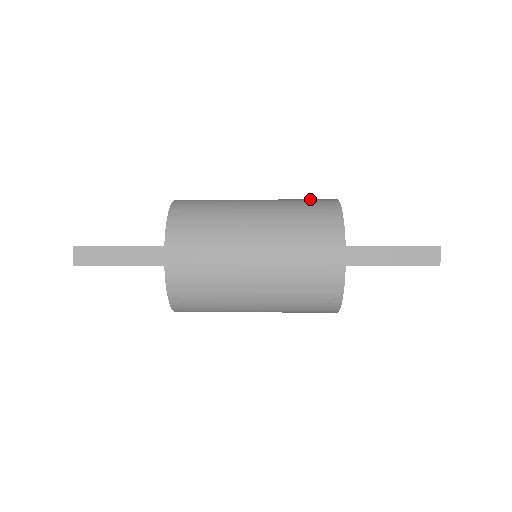
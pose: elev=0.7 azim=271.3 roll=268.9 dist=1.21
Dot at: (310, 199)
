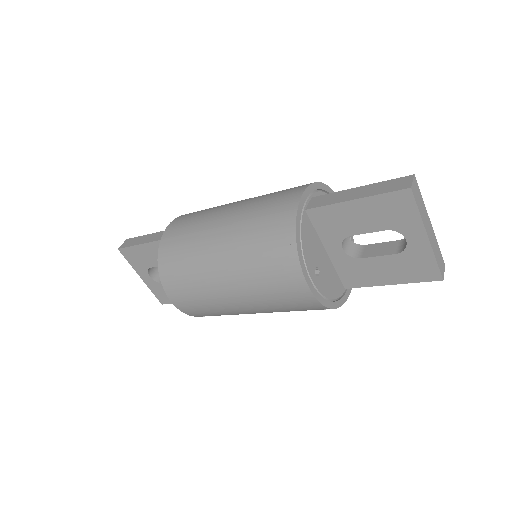
Dot at: occluded
